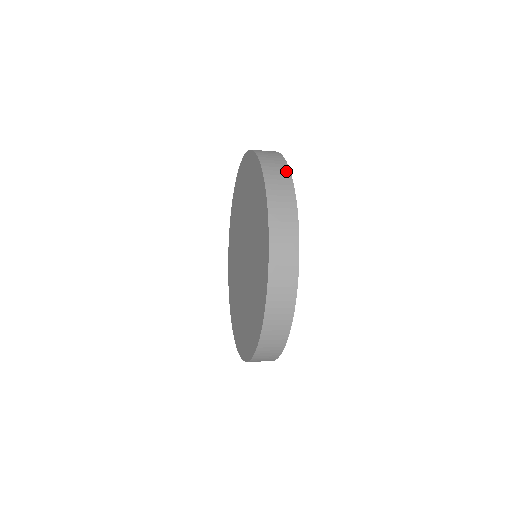
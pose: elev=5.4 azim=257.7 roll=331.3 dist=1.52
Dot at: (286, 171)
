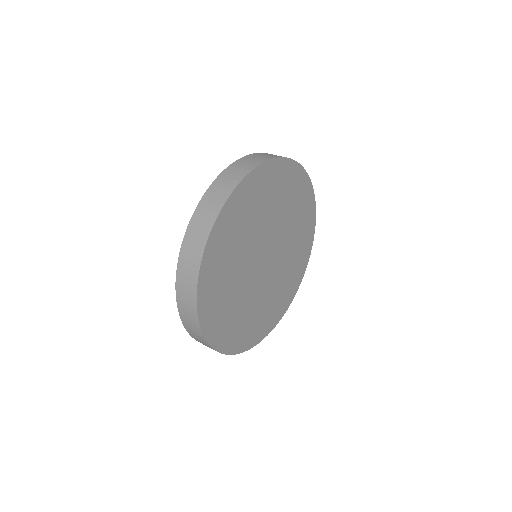
Dot at: (222, 200)
